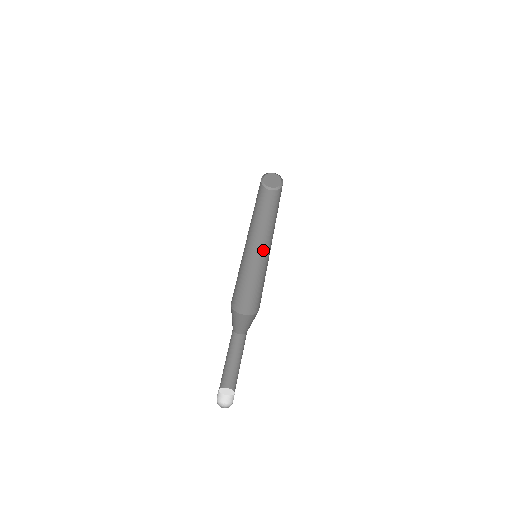
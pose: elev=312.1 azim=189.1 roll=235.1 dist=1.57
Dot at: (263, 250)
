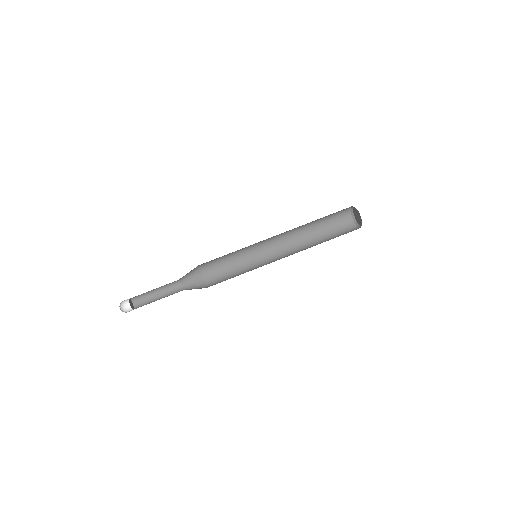
Dot at: (271, 249)
